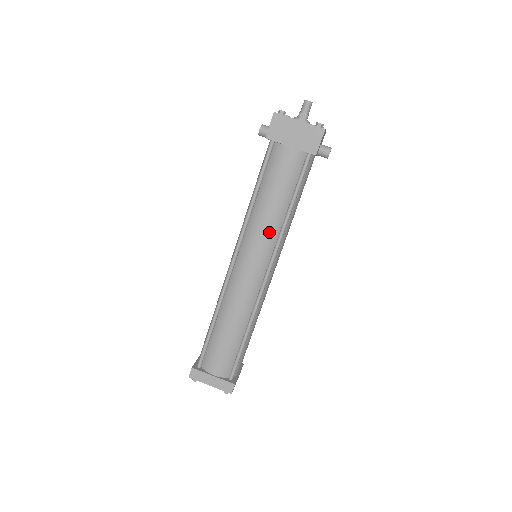
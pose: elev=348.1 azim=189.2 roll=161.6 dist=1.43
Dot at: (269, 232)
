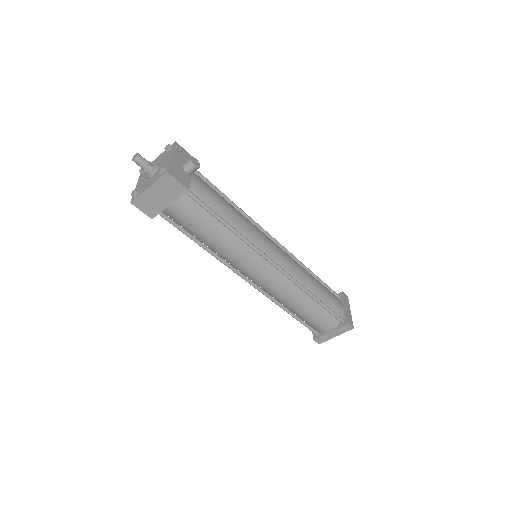
Dot at: (239, 251)
